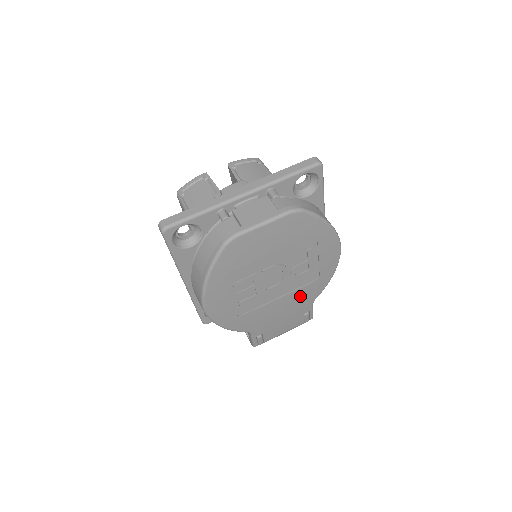
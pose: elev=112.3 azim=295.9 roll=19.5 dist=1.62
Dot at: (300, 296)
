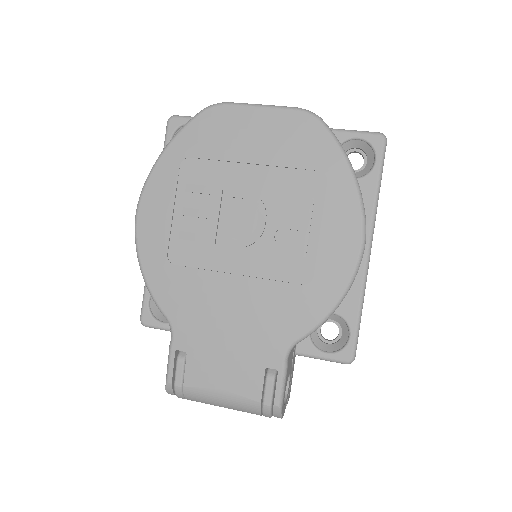
Dot at: (270, 304)
